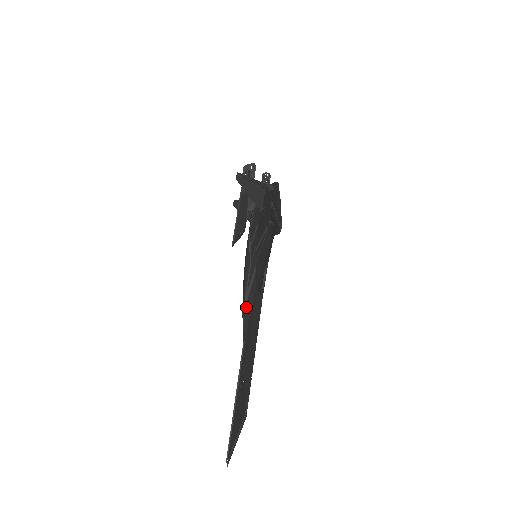
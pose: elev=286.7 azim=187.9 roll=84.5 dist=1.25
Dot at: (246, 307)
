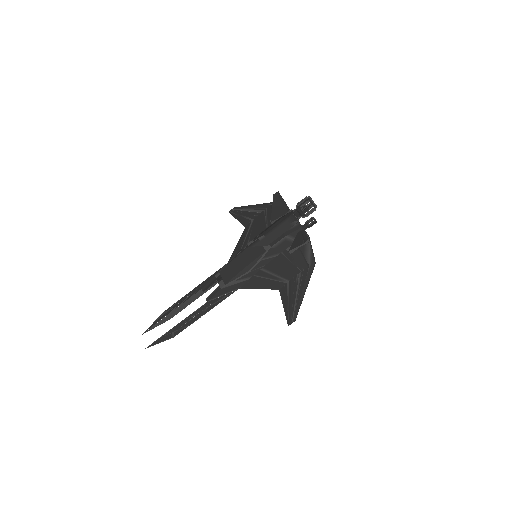
Dot at: (224, 289)
